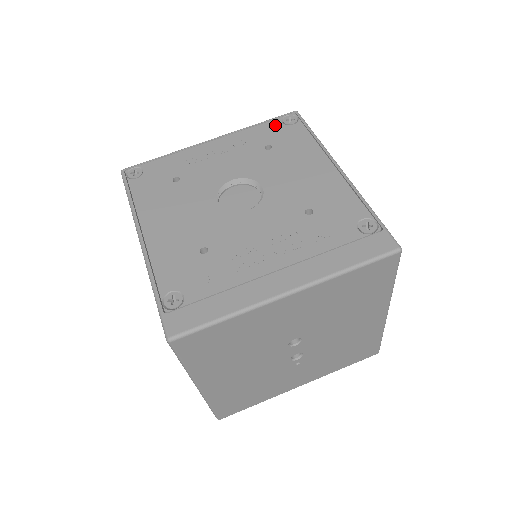
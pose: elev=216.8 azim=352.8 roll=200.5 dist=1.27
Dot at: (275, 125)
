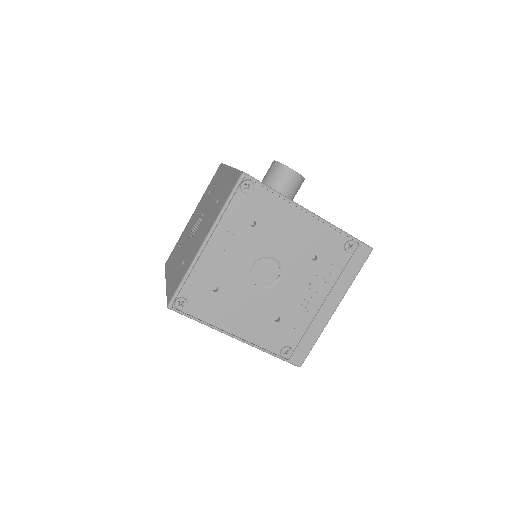
Dot at: (241, 199)
